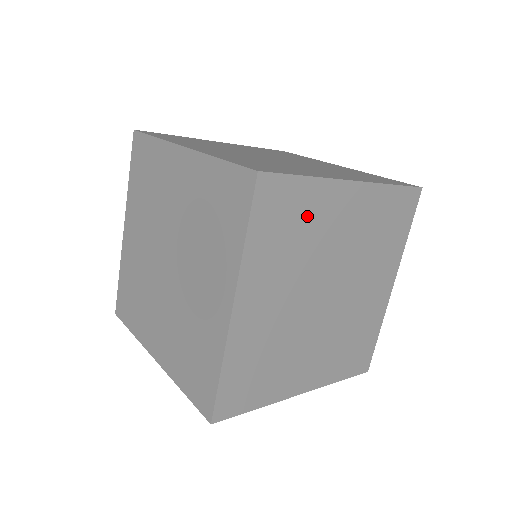
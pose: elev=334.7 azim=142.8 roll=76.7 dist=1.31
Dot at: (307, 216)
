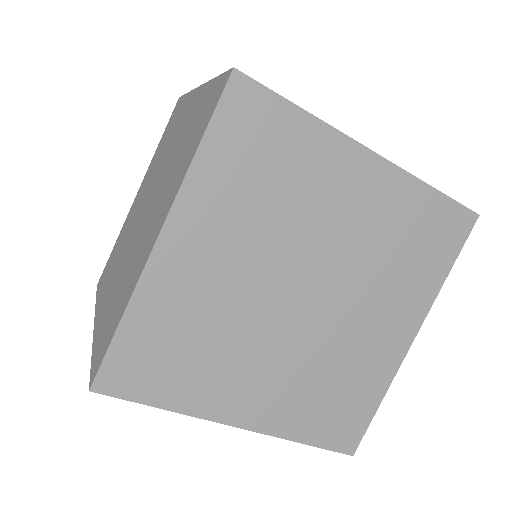
Dot at: (294, 164)
